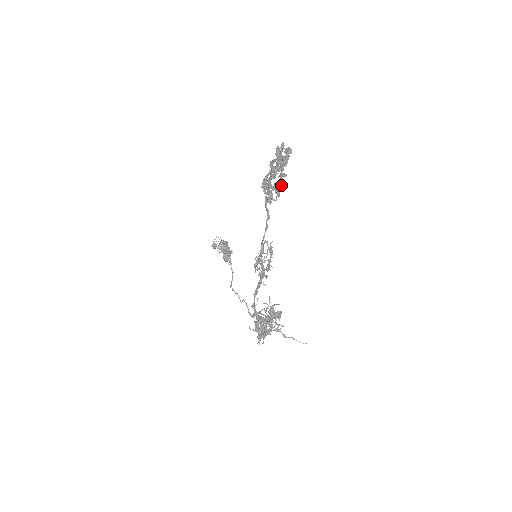
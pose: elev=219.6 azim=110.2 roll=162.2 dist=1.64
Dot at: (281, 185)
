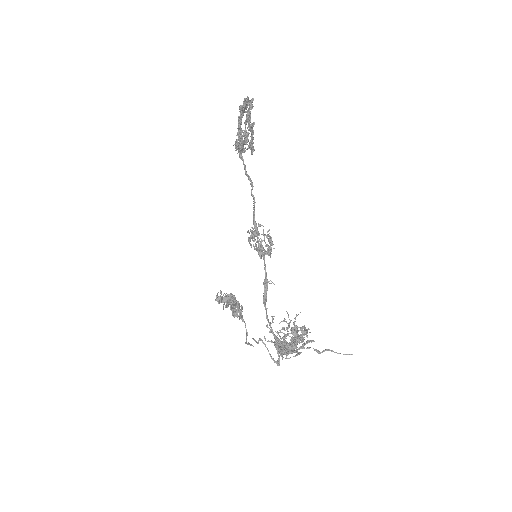
Dot at: (251, 133)
